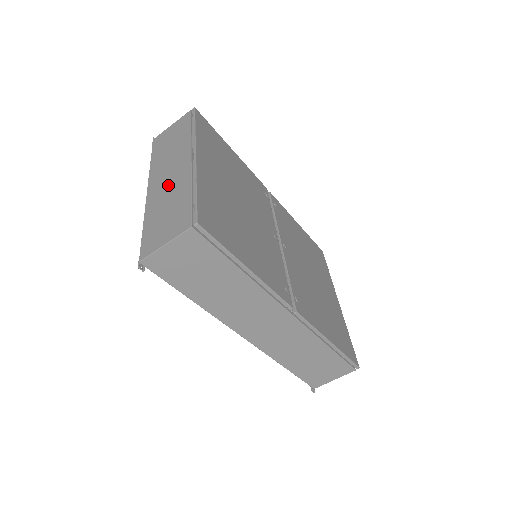
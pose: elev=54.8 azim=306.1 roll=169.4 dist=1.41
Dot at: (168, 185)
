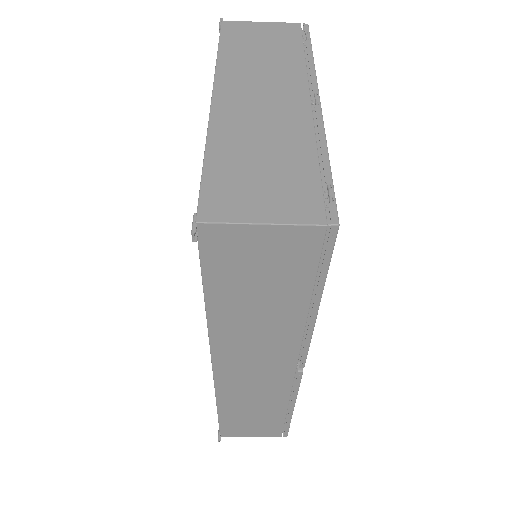
Dot at: (263, 115)
